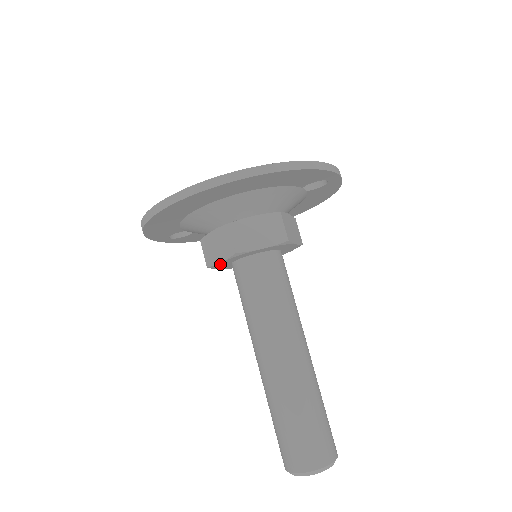
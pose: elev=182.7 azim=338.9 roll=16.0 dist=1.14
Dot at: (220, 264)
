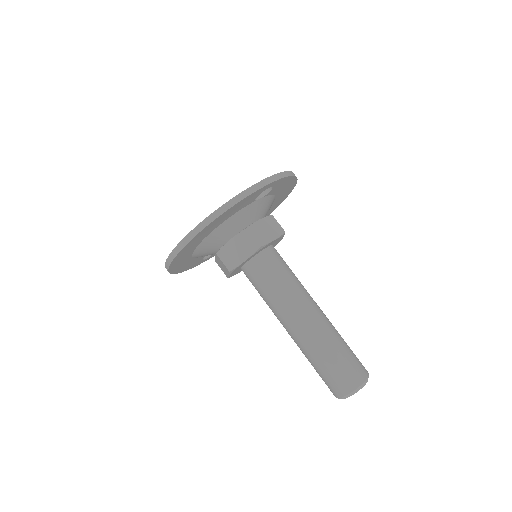
Dot at: (232, 275)
